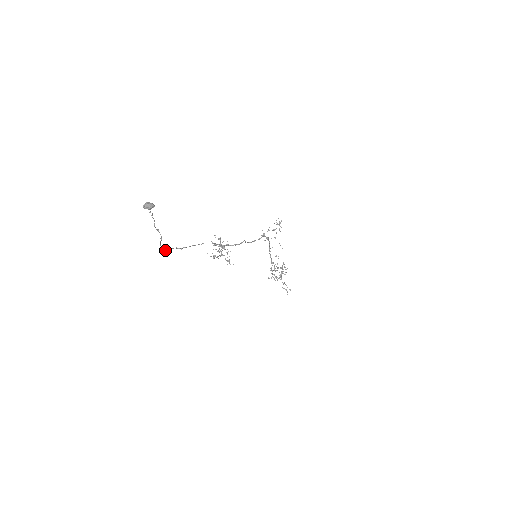
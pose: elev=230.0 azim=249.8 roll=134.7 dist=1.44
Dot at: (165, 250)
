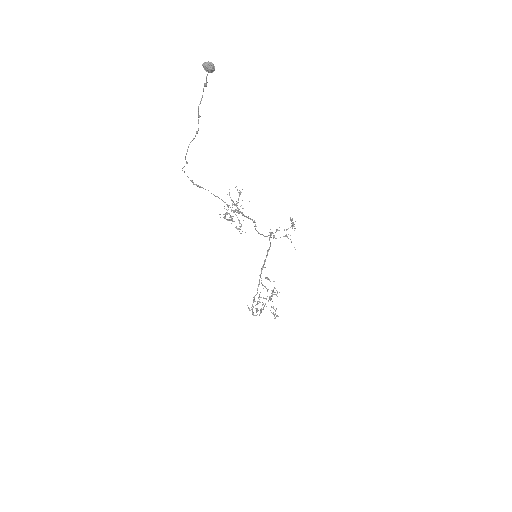
Dot at: occluded
